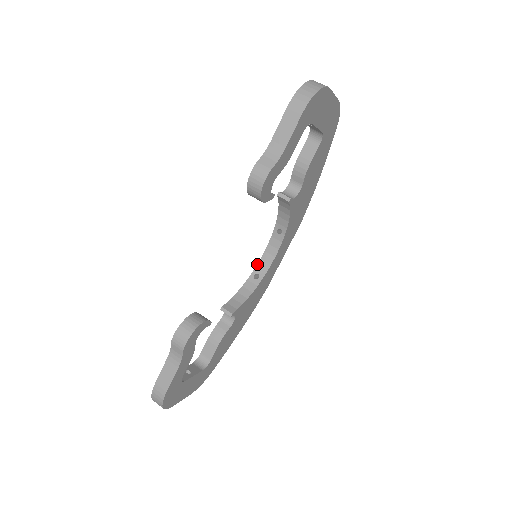
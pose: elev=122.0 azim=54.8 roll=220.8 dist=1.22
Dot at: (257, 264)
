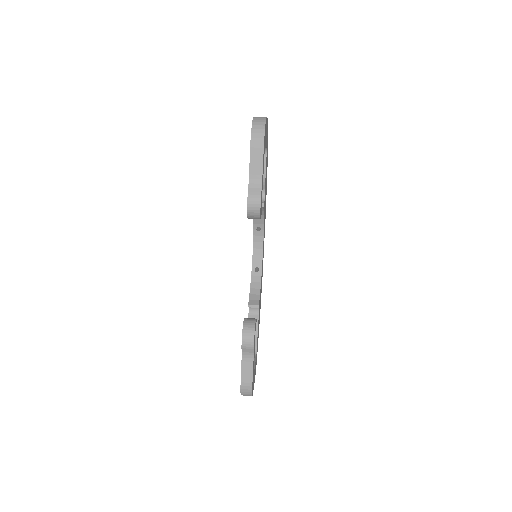
Dot at: (252, 260)
